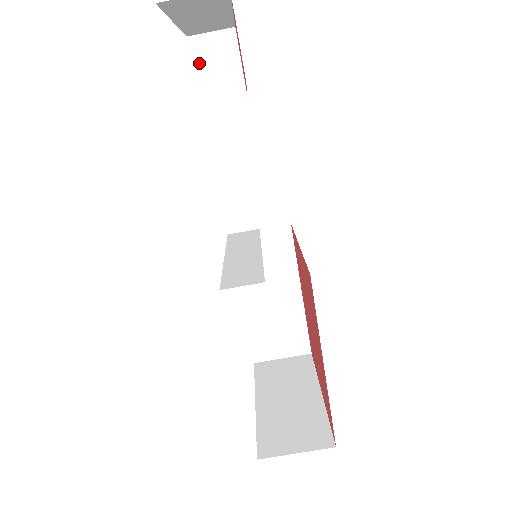
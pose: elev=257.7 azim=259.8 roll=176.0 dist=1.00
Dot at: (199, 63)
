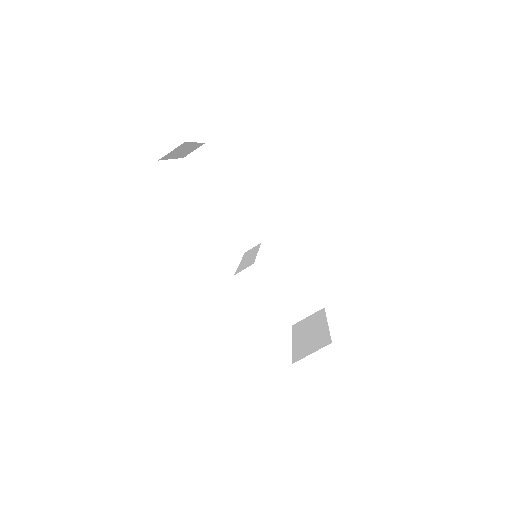
Dot at: (194, 168)
